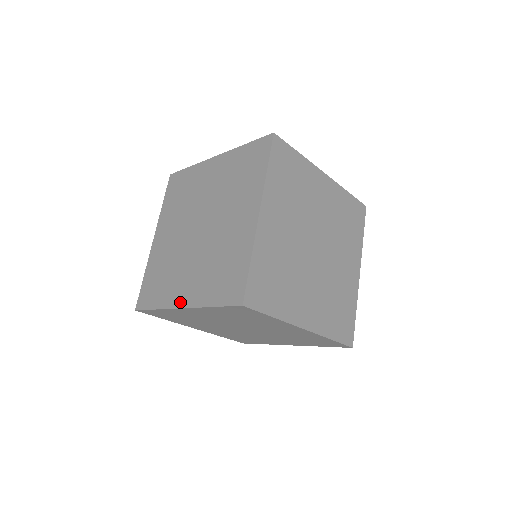
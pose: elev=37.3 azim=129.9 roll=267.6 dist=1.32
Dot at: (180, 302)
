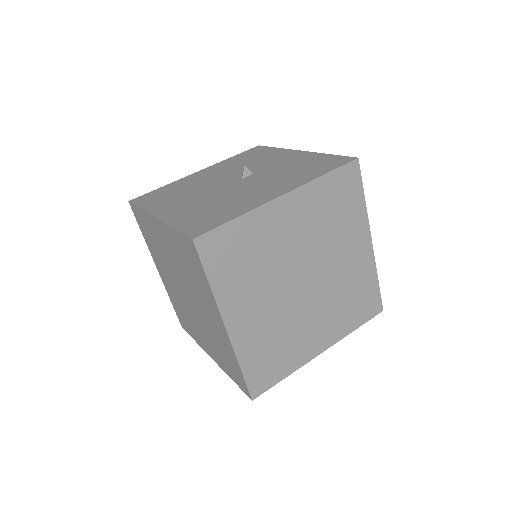
Dot at: (208, 353)
